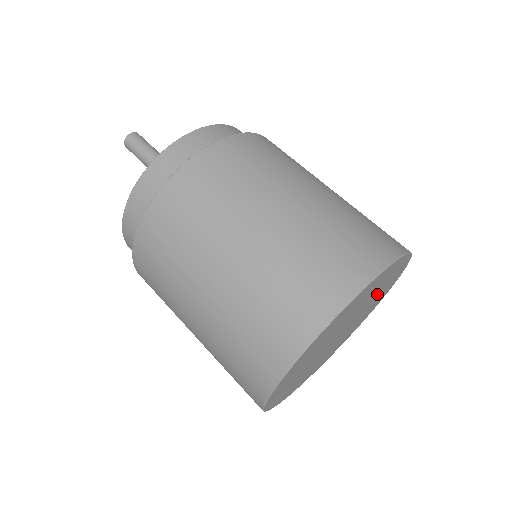
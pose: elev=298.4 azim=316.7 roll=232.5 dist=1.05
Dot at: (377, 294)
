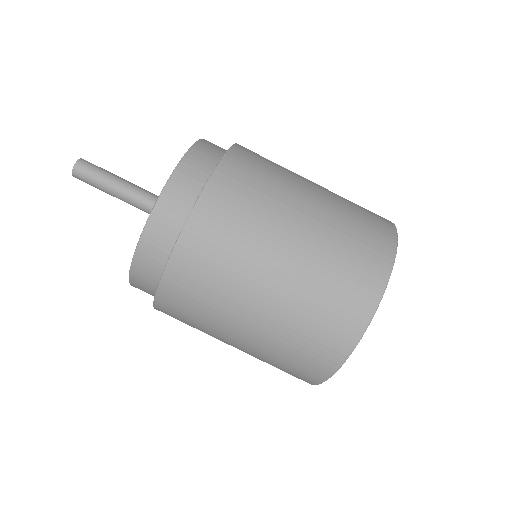
Dot at: occluded
